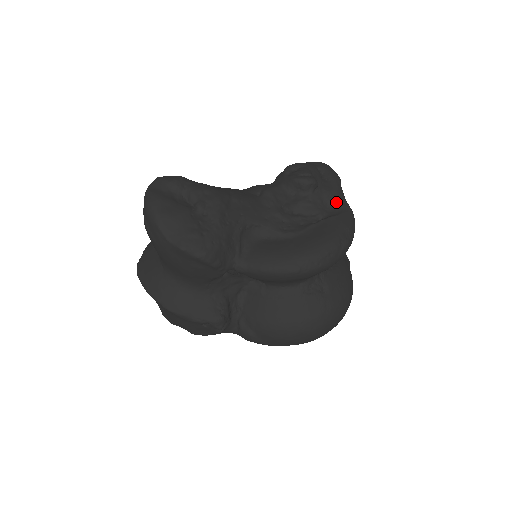
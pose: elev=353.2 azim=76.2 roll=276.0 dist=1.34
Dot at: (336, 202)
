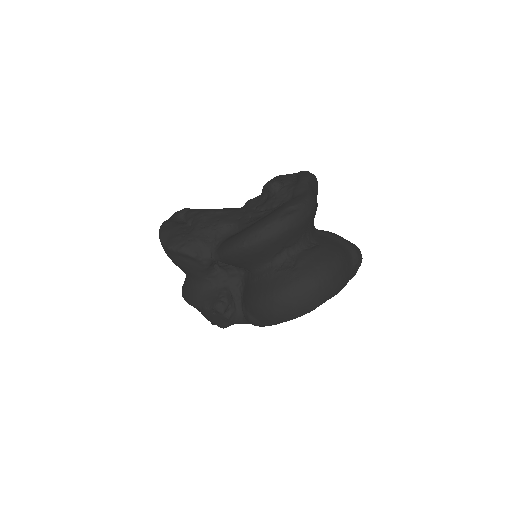
Dot at: (296, 192)
